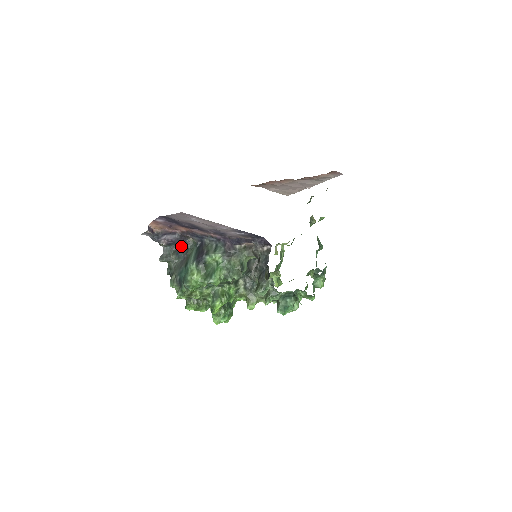
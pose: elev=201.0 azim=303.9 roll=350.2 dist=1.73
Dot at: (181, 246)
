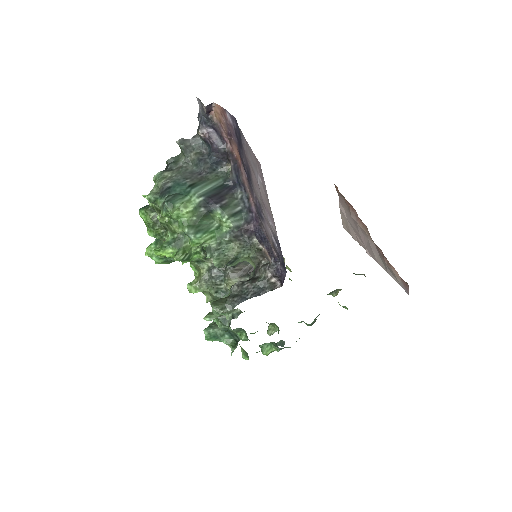
Dot at: (213, 159)
